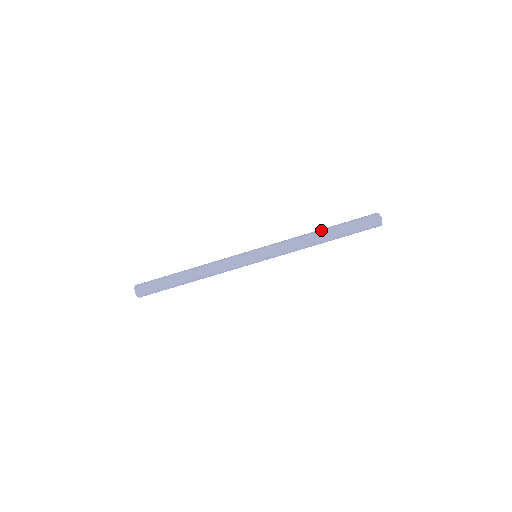
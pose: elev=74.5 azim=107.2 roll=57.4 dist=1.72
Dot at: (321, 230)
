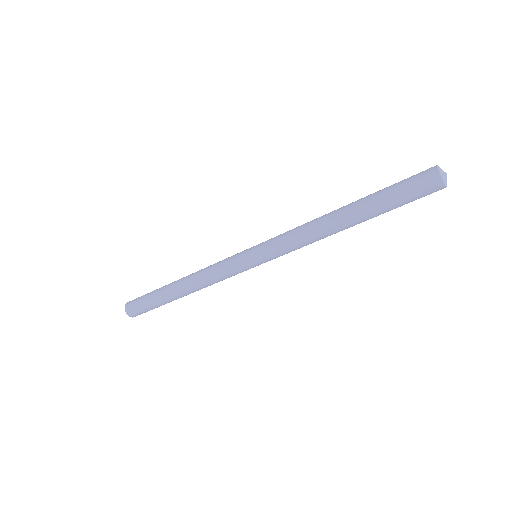
Dot at: (341, 209)
